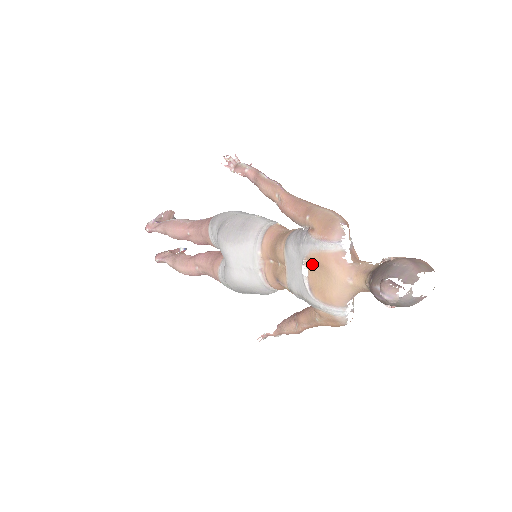
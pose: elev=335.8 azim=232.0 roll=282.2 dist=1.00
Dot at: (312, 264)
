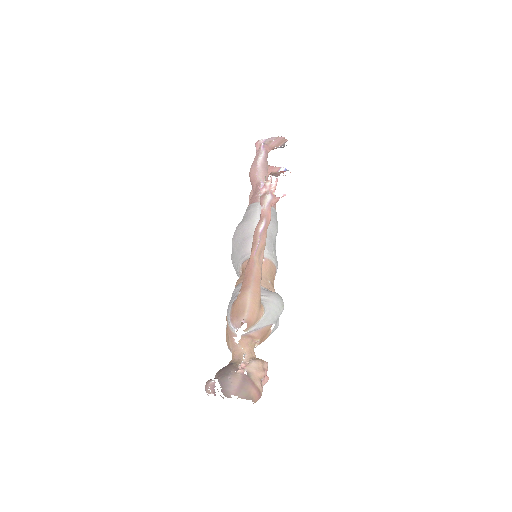
Dot at: occluded
